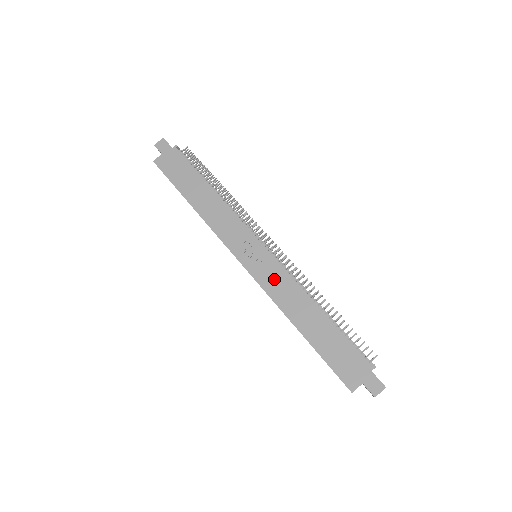
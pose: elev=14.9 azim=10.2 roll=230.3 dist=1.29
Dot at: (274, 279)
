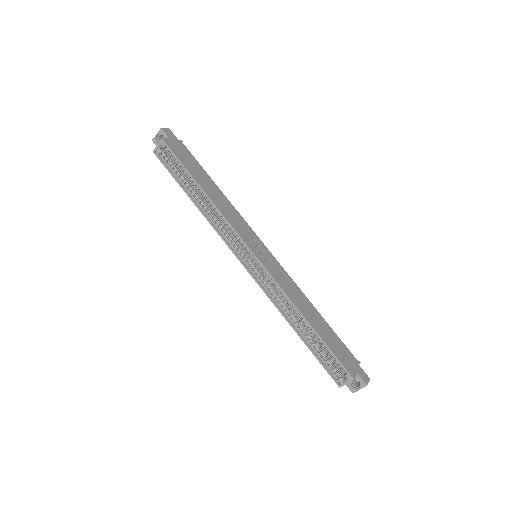
Dot at: (281, 276)
